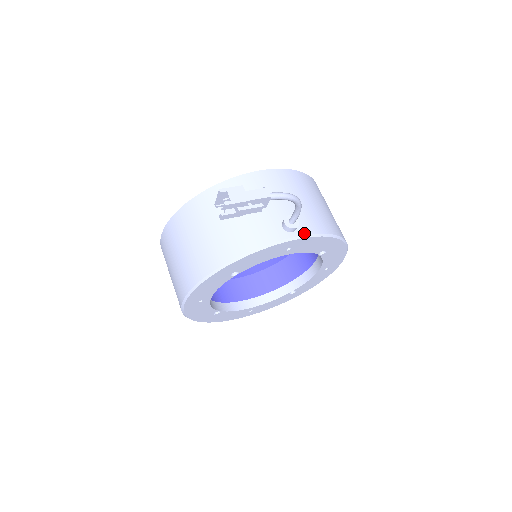
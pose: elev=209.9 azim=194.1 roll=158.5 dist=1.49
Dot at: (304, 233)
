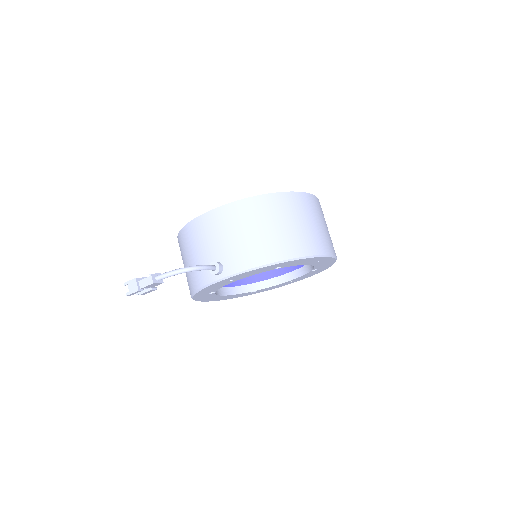
Dot at: (228, 274)
